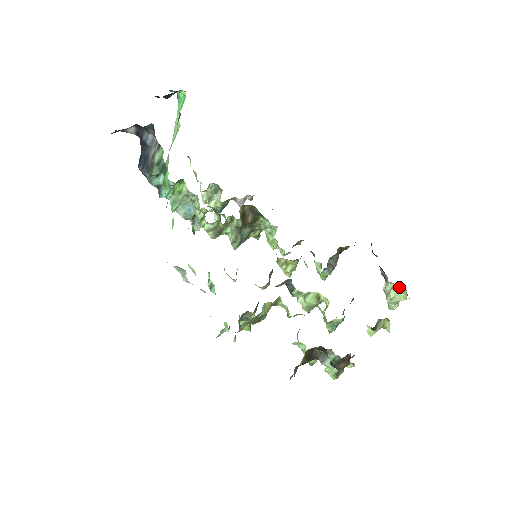
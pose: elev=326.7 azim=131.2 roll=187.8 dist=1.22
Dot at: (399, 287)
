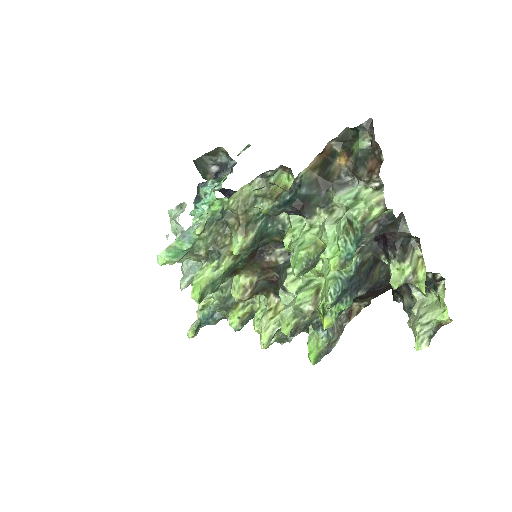
Dot at: (432, 303)
